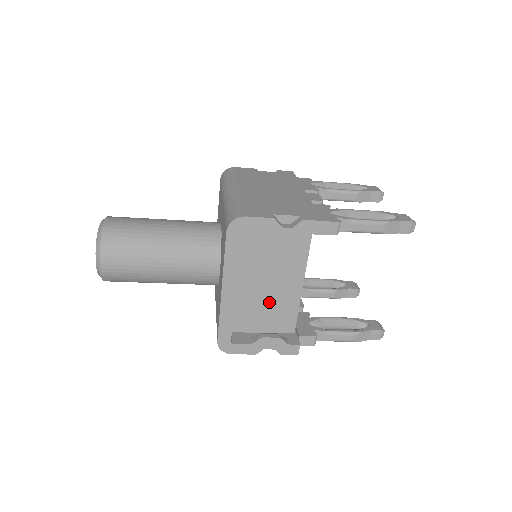
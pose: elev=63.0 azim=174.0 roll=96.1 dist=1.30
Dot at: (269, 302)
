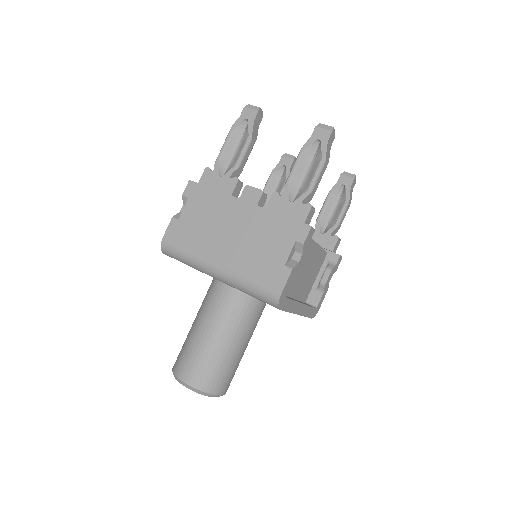
Dot at: (309, 271)
